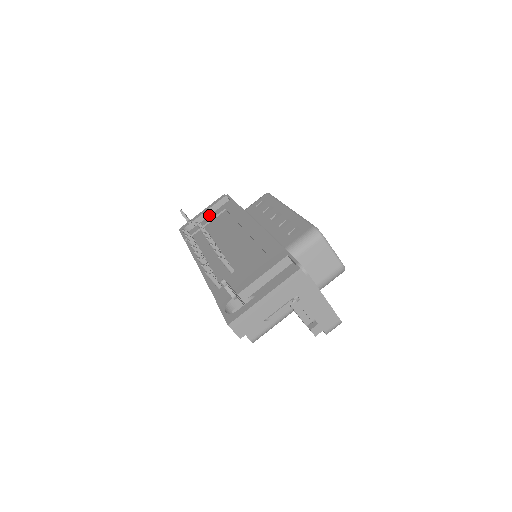
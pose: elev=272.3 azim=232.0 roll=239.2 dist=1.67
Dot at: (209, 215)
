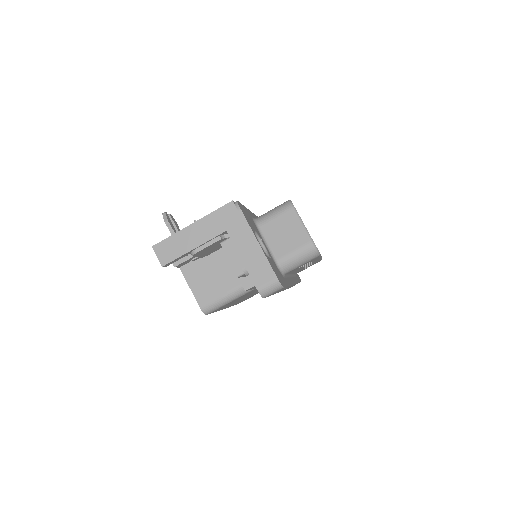
Dot at: occluded
